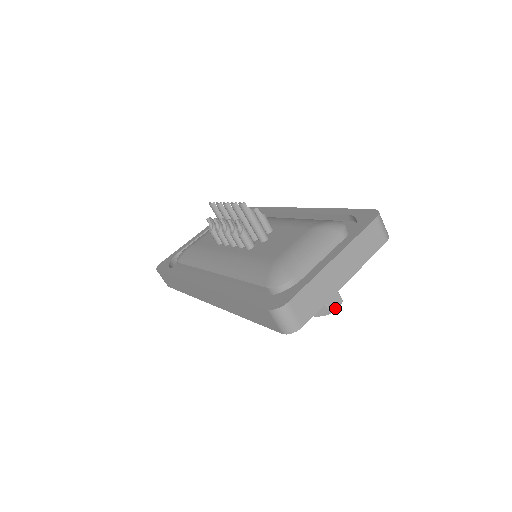
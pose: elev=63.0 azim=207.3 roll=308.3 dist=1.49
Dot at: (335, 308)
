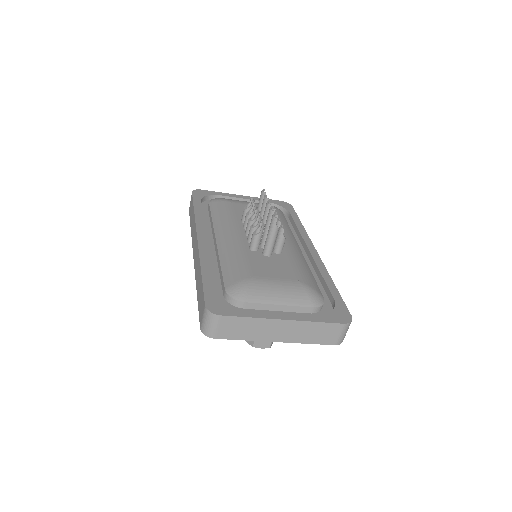
Dot at: (260, 346)
